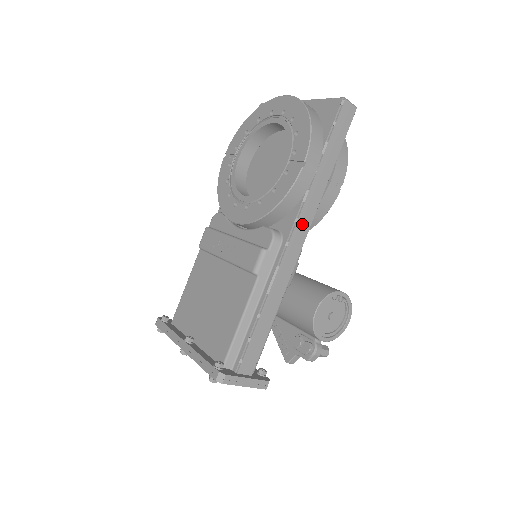
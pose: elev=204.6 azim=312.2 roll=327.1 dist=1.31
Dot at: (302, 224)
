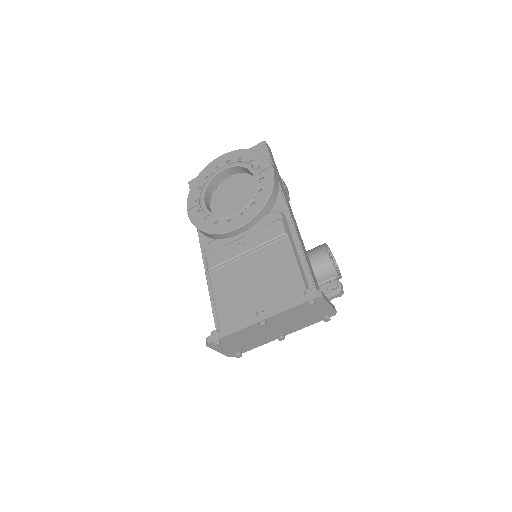
Dot at: (288, 204)
